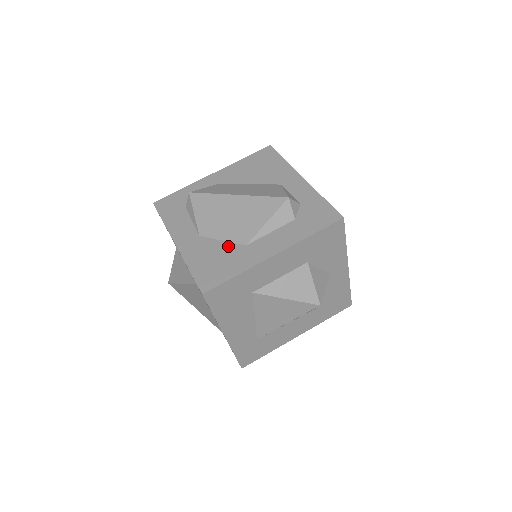
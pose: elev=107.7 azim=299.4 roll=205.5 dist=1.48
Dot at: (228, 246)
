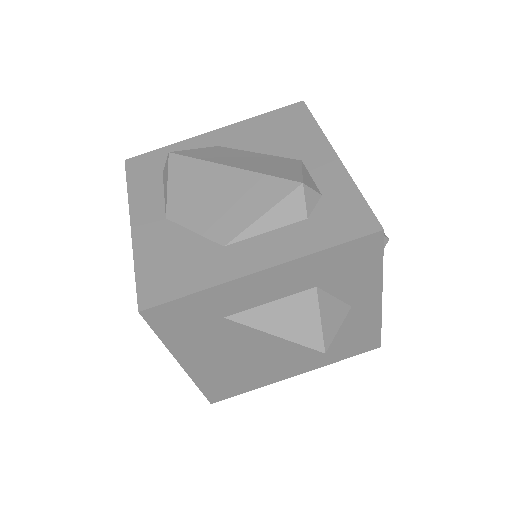
Dot at: (199, 242)
